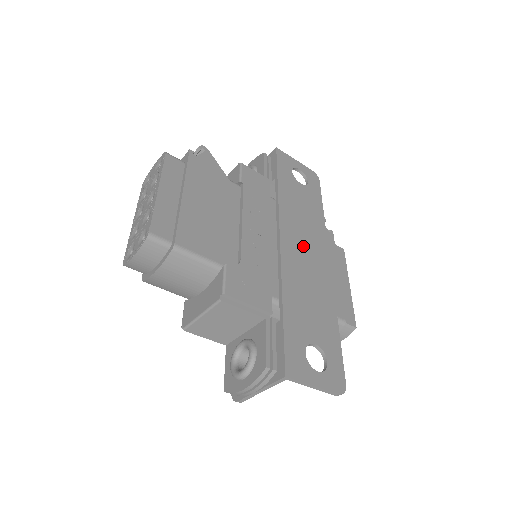
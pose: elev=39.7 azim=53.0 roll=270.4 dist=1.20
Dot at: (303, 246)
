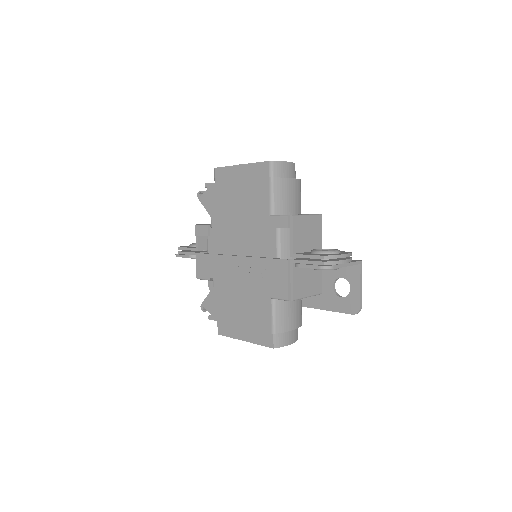
Dot at: occluded
